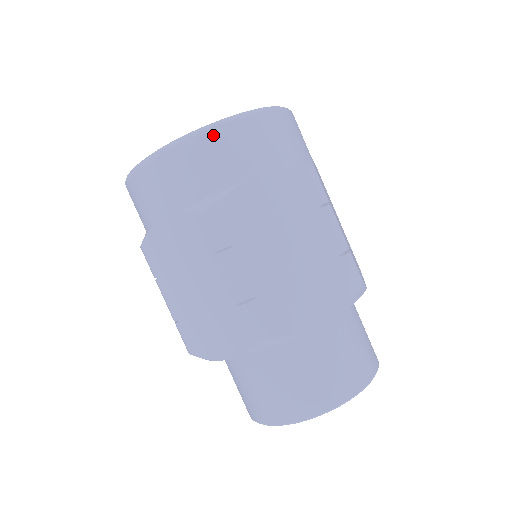
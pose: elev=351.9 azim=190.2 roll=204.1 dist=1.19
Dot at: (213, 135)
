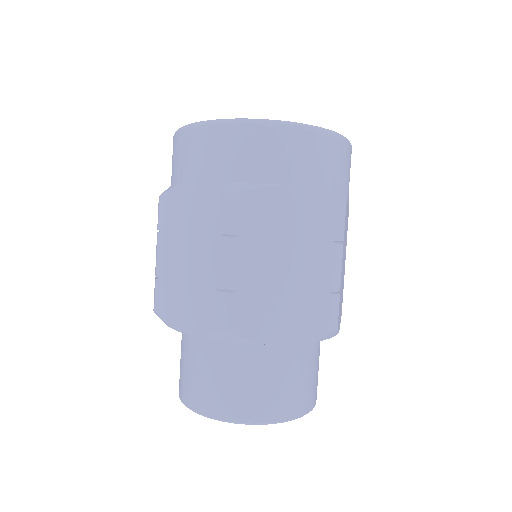
Dot at: (349, 148)
